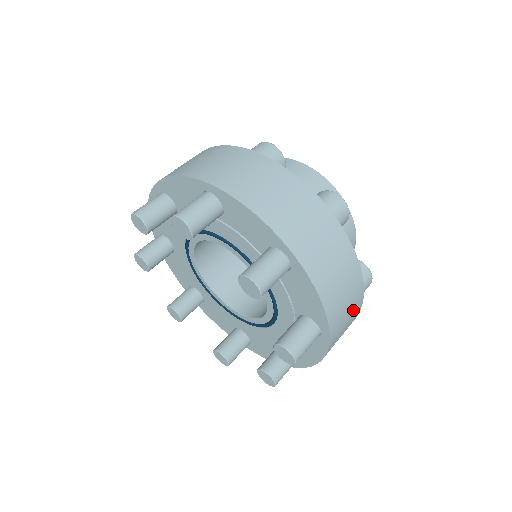
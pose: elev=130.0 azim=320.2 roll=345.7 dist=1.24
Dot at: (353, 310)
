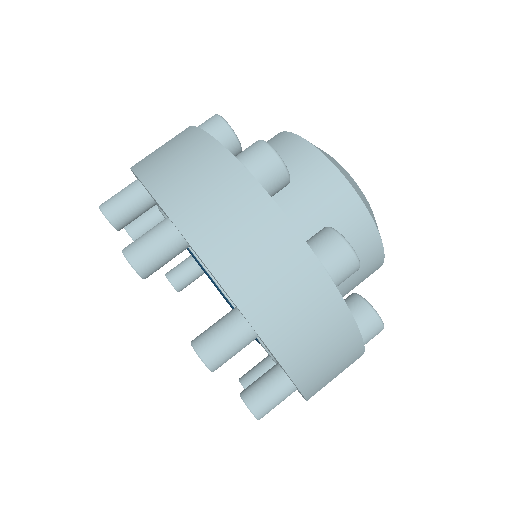
Dot at: occluded
